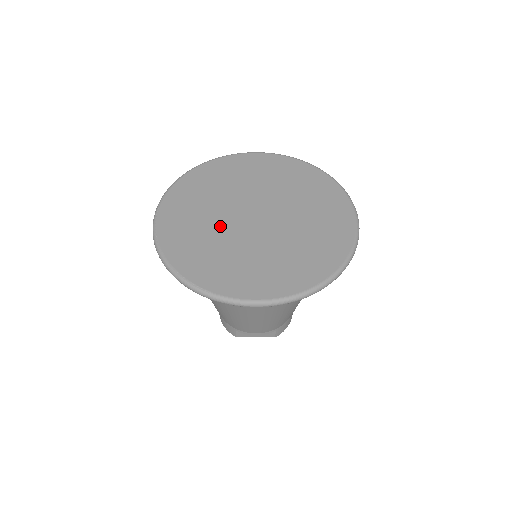
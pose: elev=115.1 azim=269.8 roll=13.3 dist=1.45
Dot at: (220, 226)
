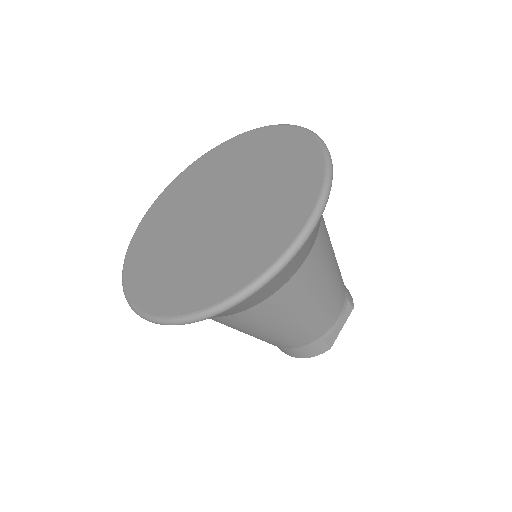
Dot at: (200, 247)
